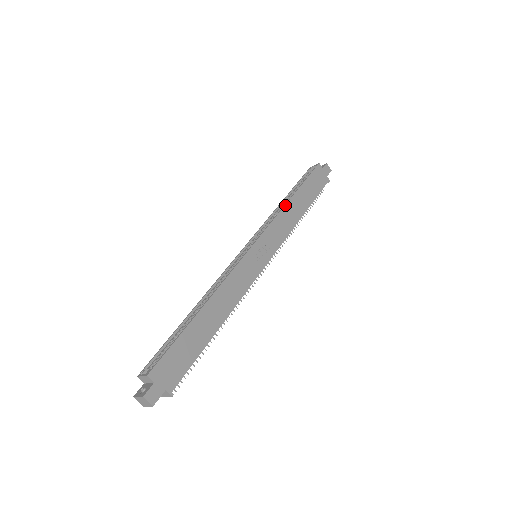
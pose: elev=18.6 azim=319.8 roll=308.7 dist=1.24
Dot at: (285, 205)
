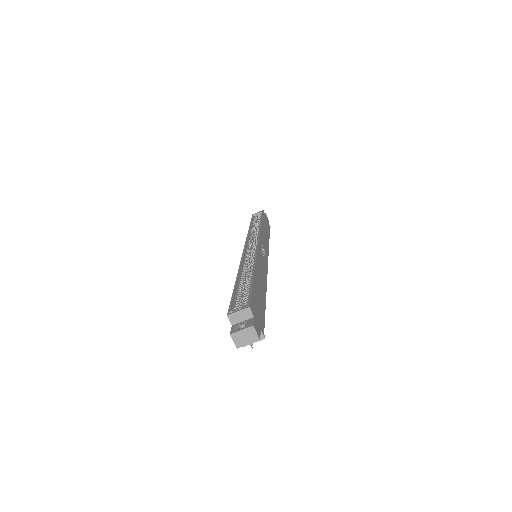
Dot at: (261, 226)
